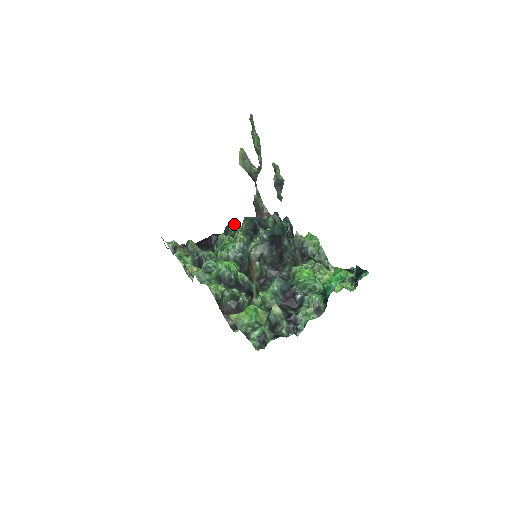
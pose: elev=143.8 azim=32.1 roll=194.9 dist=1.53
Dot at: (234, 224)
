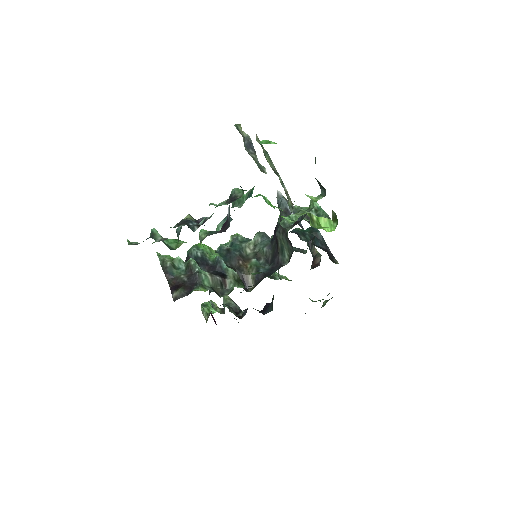
Dot at: (280, 275)
